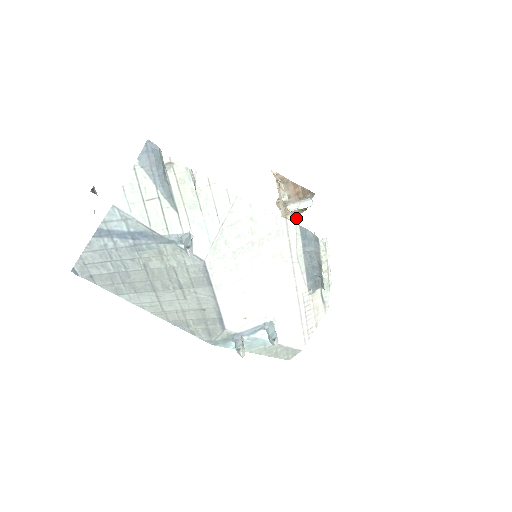
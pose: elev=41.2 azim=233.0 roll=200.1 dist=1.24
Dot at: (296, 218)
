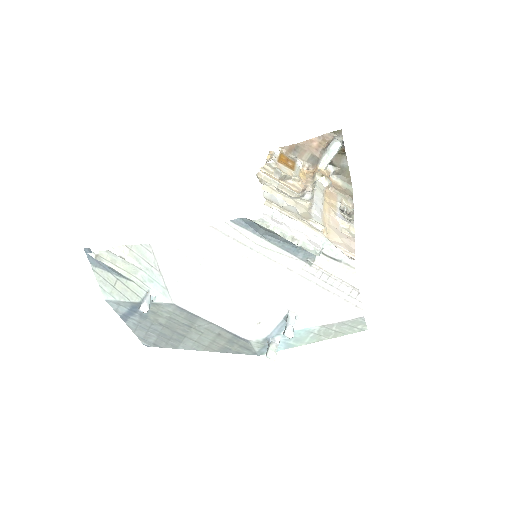
Dot at: (346, 164)
